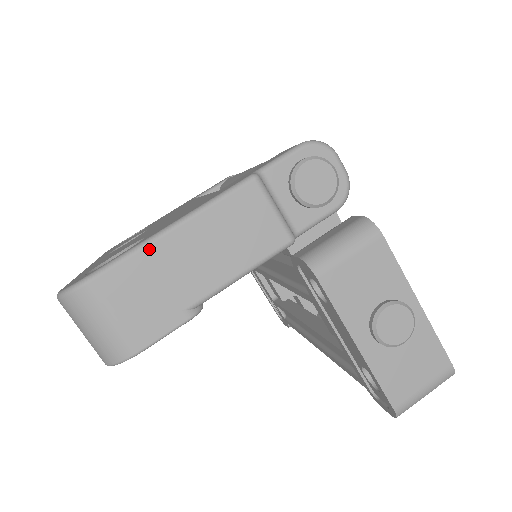
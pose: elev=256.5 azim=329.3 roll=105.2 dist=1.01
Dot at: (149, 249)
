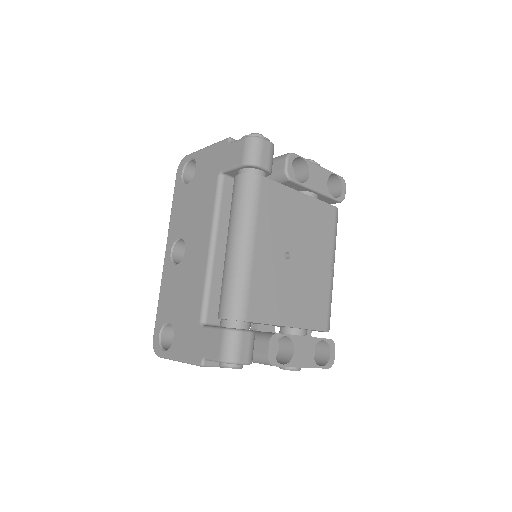
Dot at: (174, 360)
